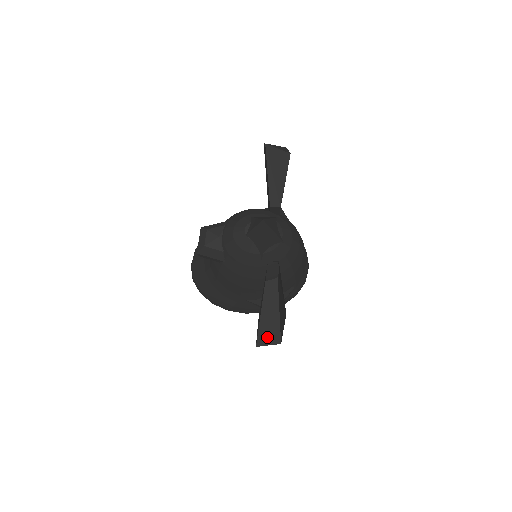
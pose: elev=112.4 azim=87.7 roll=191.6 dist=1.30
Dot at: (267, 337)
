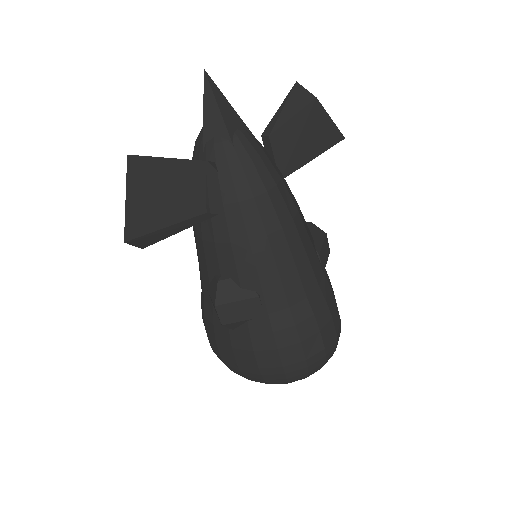
Dot at: (142, 241)
